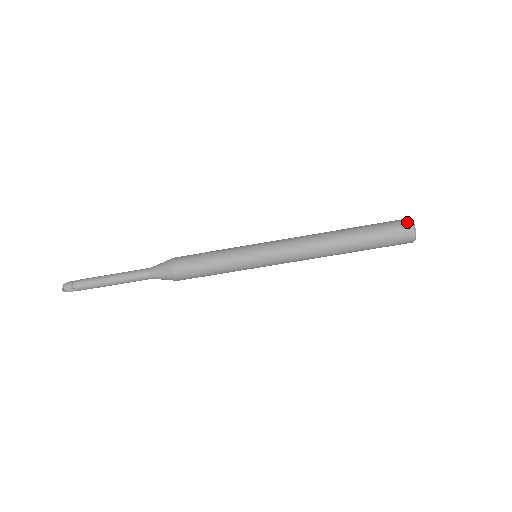
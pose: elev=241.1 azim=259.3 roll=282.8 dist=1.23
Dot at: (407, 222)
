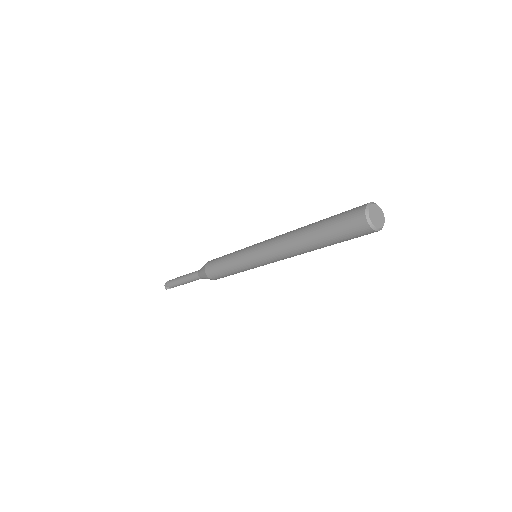
Dot at: (360, 215)
